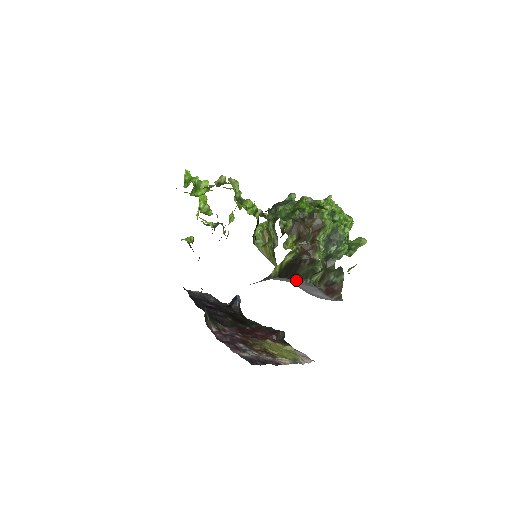
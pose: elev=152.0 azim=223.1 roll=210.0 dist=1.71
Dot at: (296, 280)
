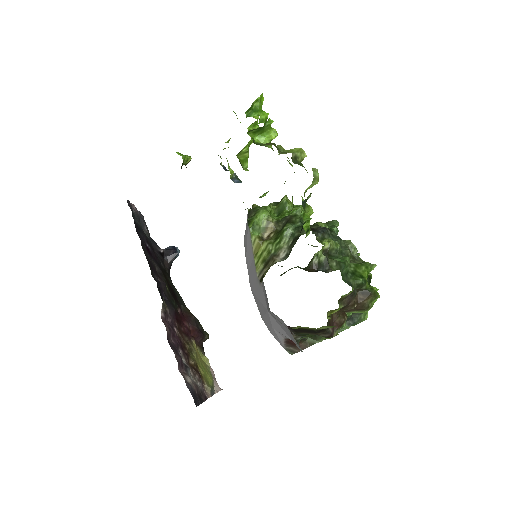
Dot at: occluded
